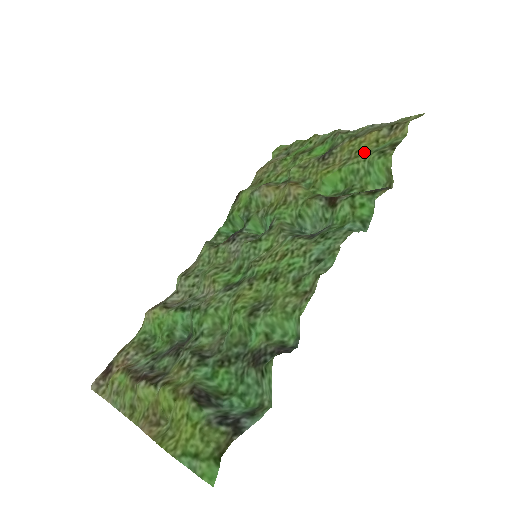
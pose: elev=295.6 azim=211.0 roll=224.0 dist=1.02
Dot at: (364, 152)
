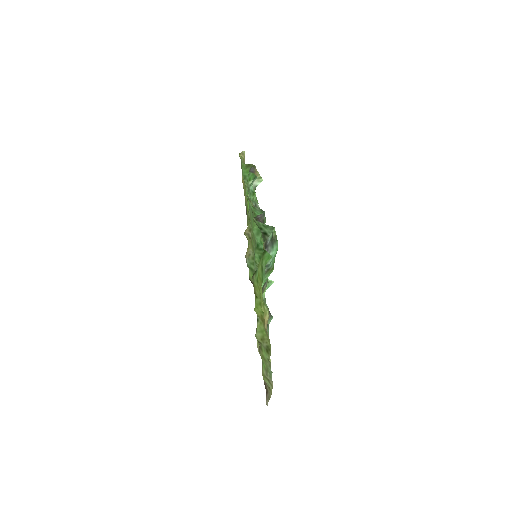
Dot at: occluded
